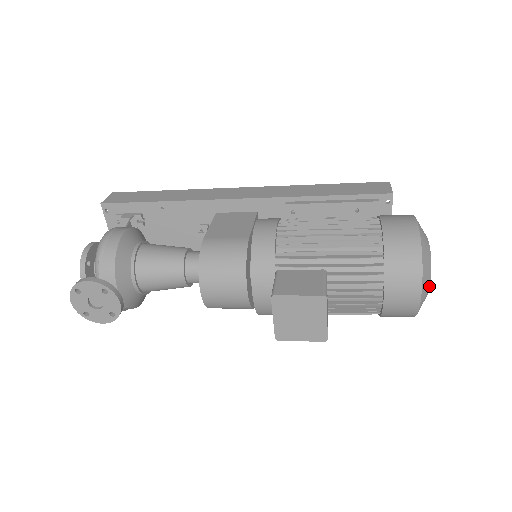
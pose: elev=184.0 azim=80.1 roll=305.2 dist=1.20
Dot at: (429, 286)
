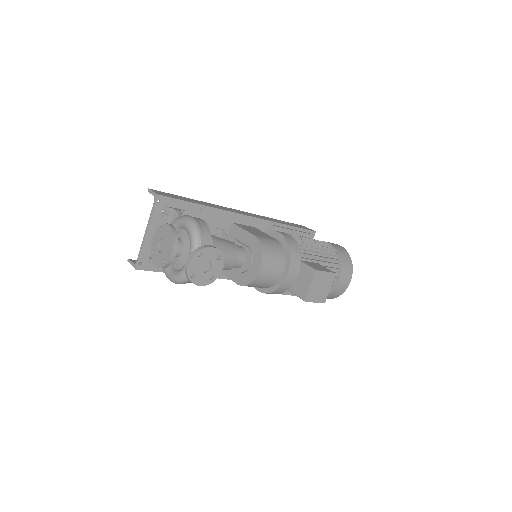
Dot at: occluded
